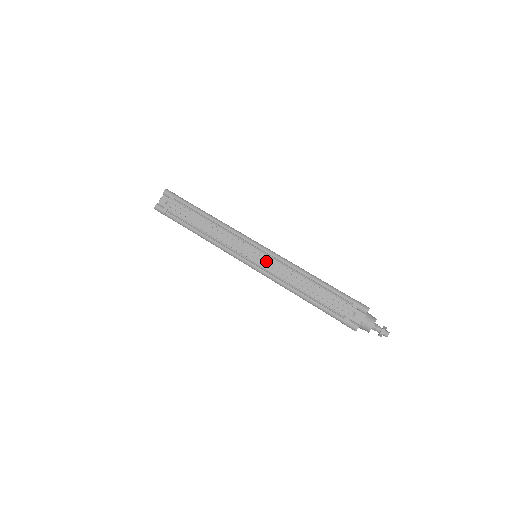
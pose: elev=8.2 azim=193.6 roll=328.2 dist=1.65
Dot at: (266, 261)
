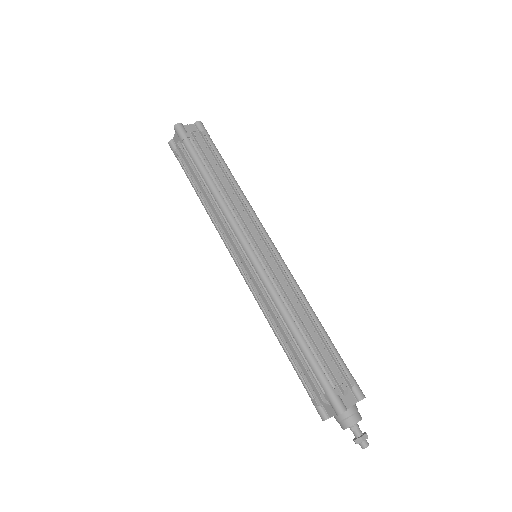
Dot at: (274, 265)
